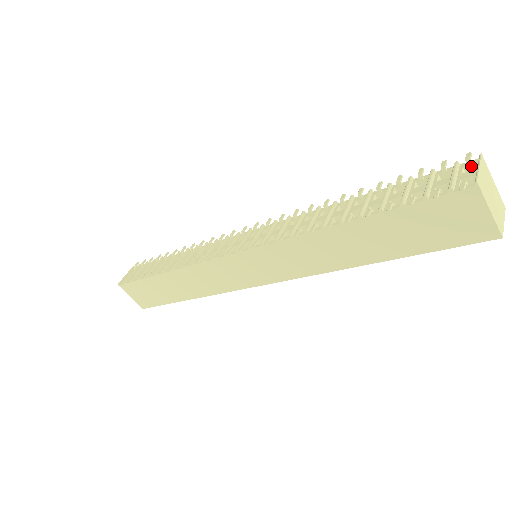
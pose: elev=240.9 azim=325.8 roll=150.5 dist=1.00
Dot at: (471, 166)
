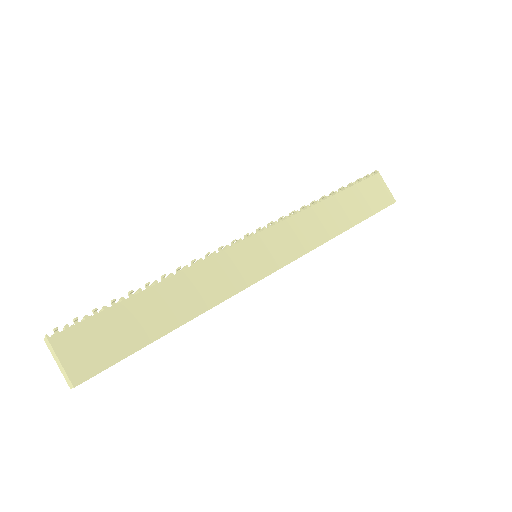
Dot at: occluded
